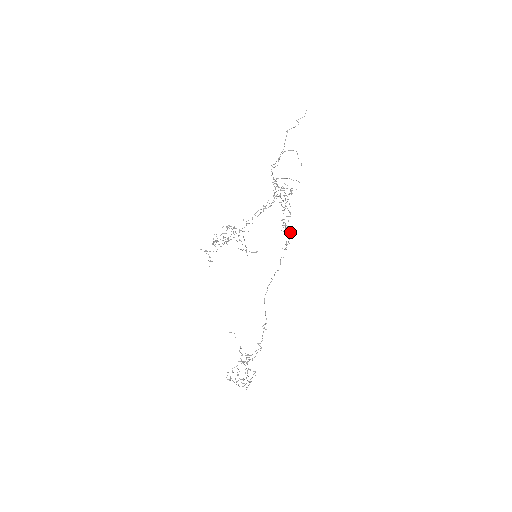
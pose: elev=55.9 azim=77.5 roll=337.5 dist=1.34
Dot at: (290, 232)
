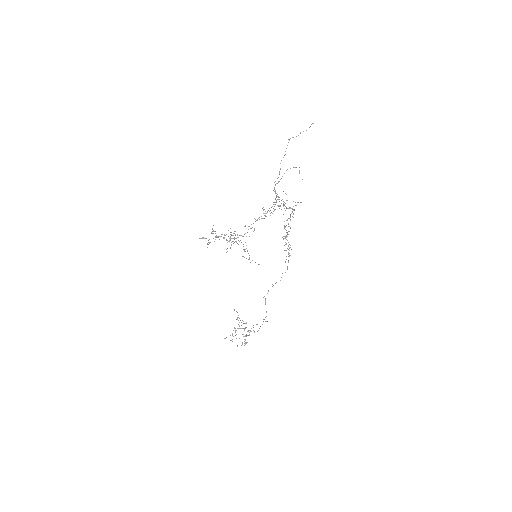
Dot at: (290, 245)
